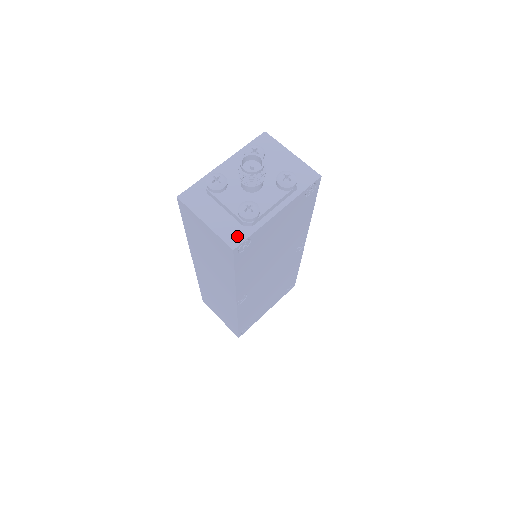
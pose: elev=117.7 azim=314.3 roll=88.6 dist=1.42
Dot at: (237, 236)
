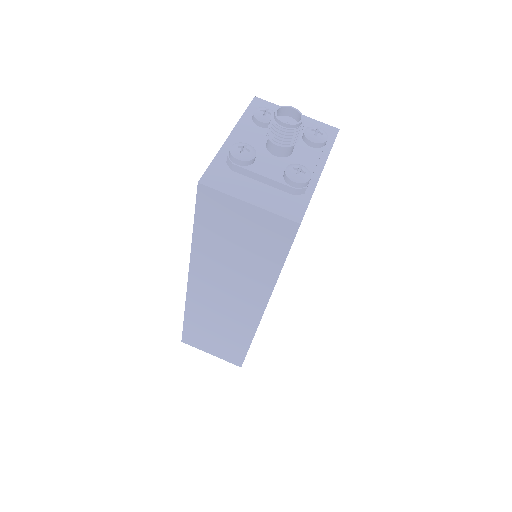
Dot at: (295, 208)
